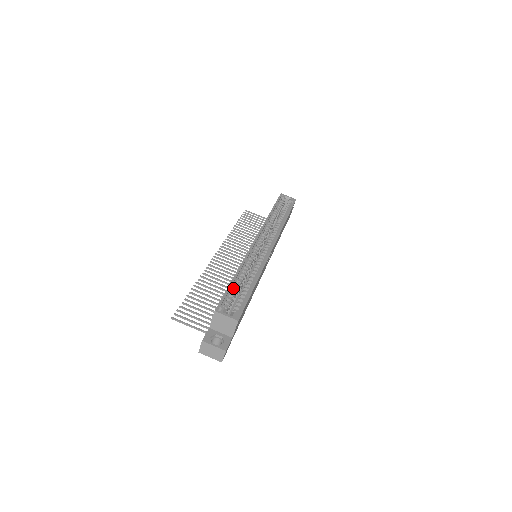
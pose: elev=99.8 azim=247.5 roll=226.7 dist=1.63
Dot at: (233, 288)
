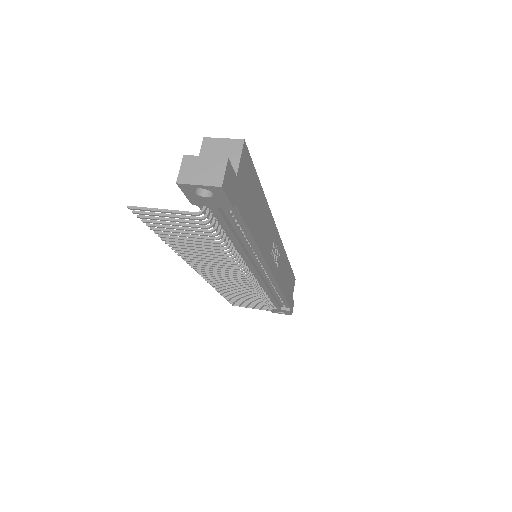
Dot at: occluded
